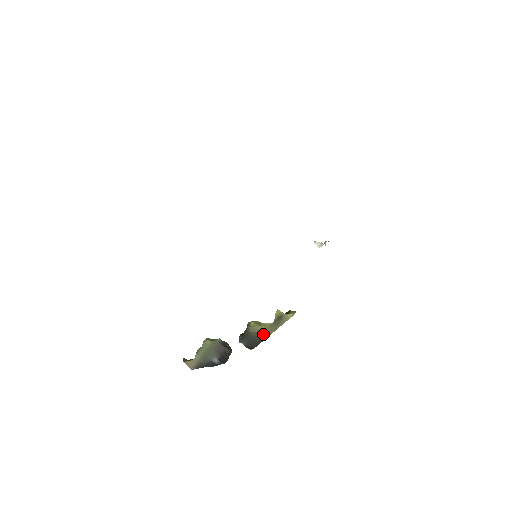
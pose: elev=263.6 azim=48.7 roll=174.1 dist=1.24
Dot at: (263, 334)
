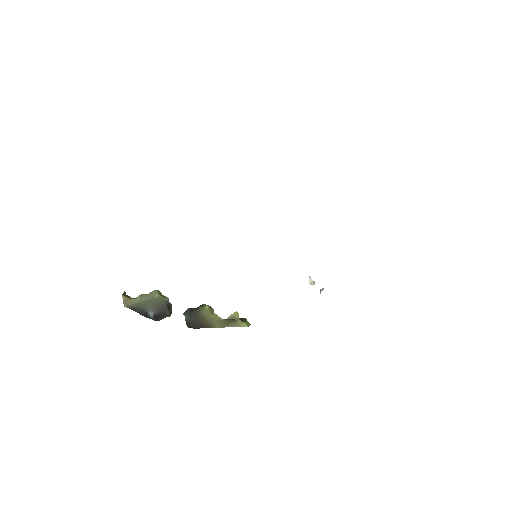
Dot at: (209, 323)
